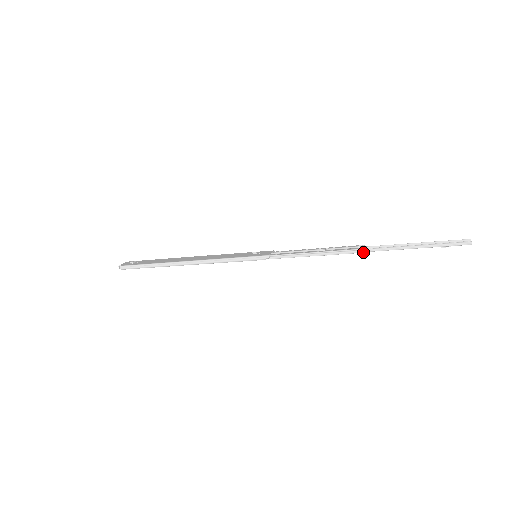
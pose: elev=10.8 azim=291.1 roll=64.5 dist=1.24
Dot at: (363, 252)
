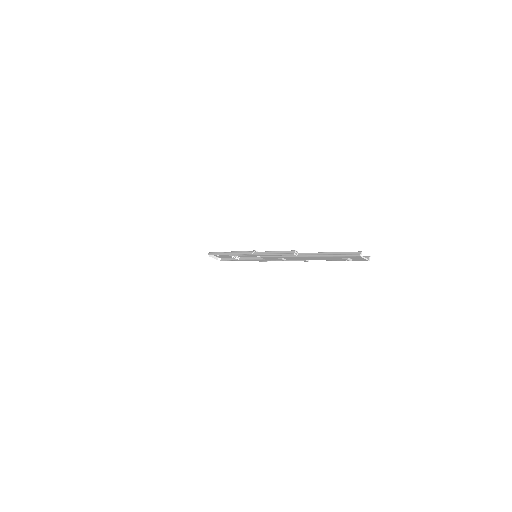
Dot at: (295, 254)
